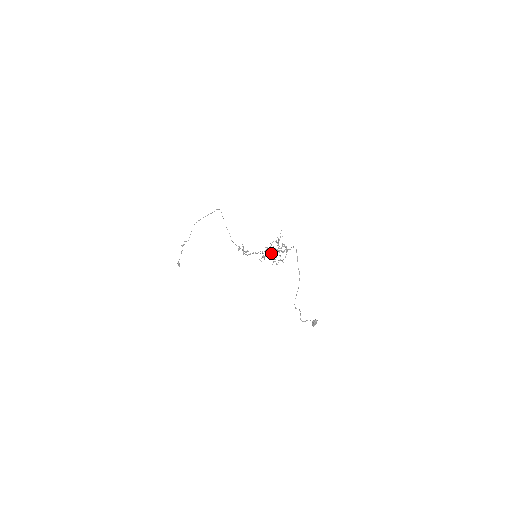
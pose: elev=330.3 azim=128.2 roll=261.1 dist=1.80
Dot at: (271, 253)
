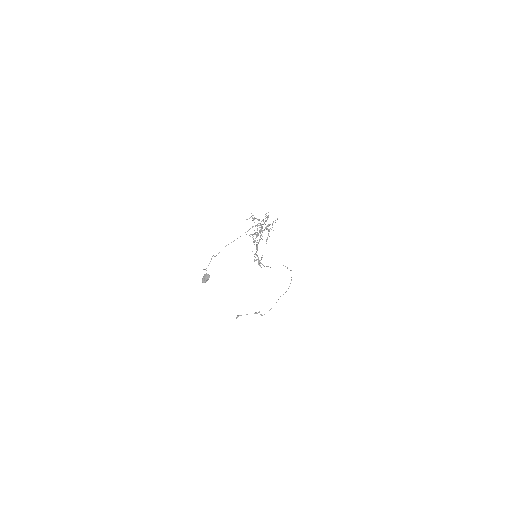
Dot at: occluded
